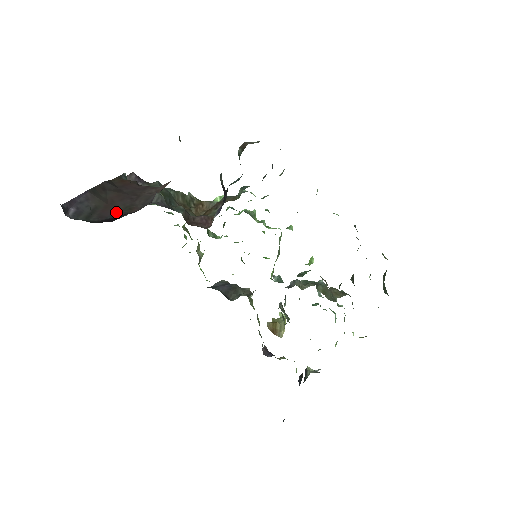
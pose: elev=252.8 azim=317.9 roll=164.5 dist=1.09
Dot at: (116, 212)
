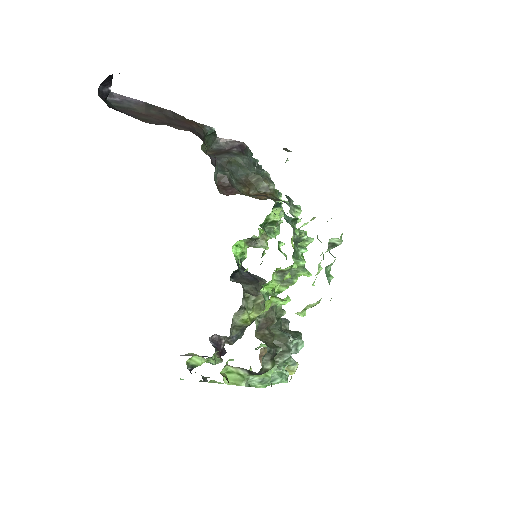
Dot at: (135, 116)
